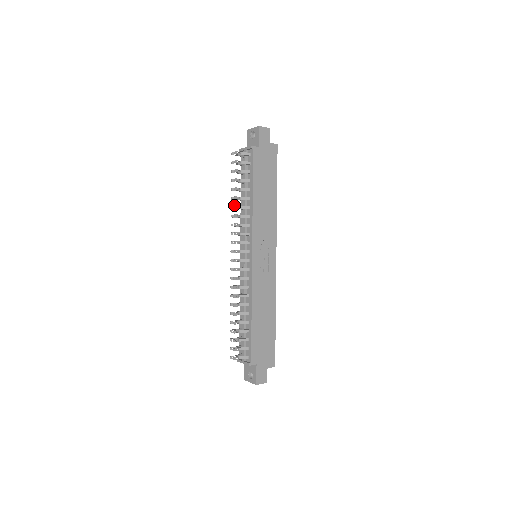
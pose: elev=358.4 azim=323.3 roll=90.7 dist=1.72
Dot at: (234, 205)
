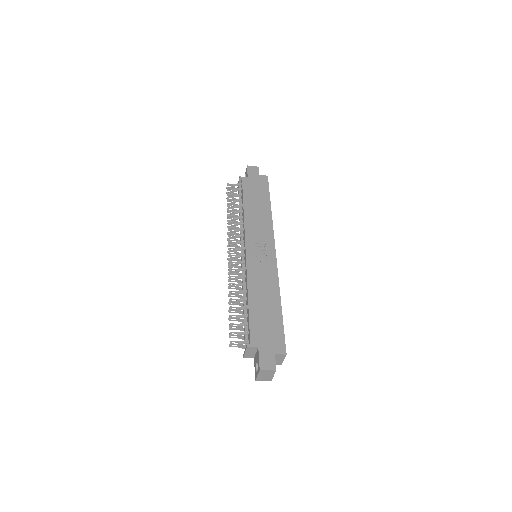
Dot at: (228, 217)
